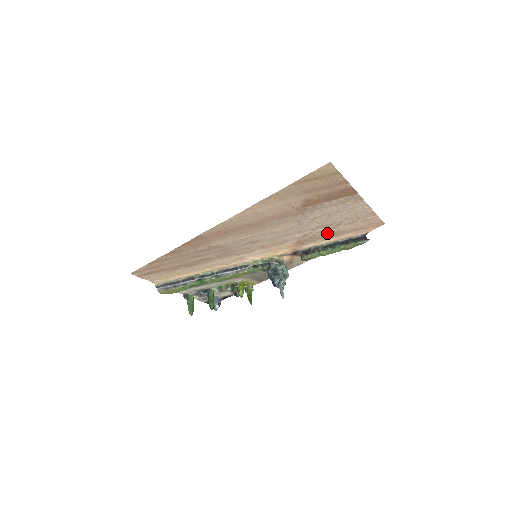
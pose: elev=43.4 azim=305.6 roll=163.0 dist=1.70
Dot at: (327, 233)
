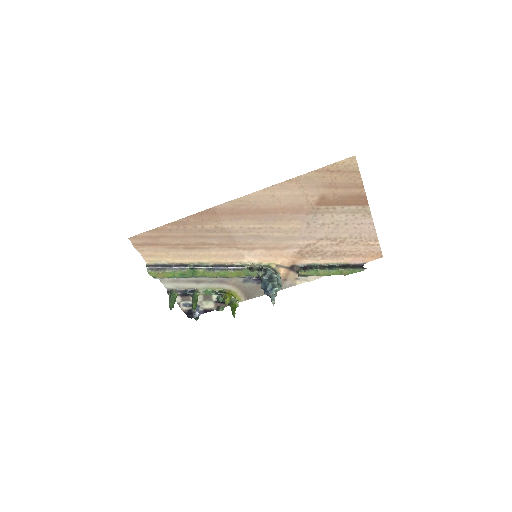
Dot at: (329, 250)
